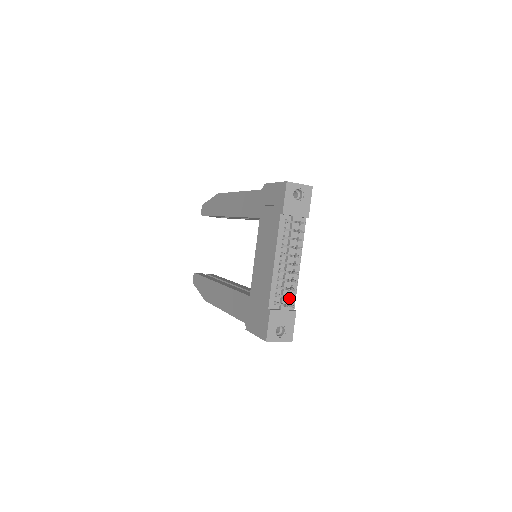
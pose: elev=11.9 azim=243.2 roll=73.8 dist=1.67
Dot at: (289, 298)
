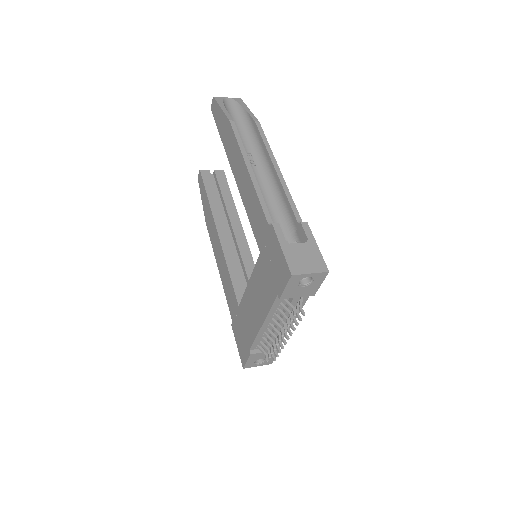
Dot at: occluded
